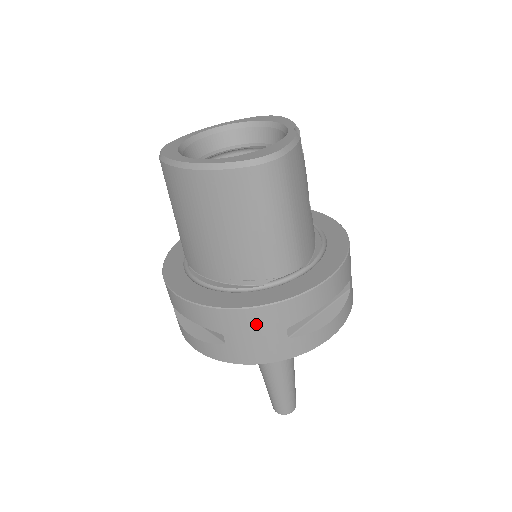
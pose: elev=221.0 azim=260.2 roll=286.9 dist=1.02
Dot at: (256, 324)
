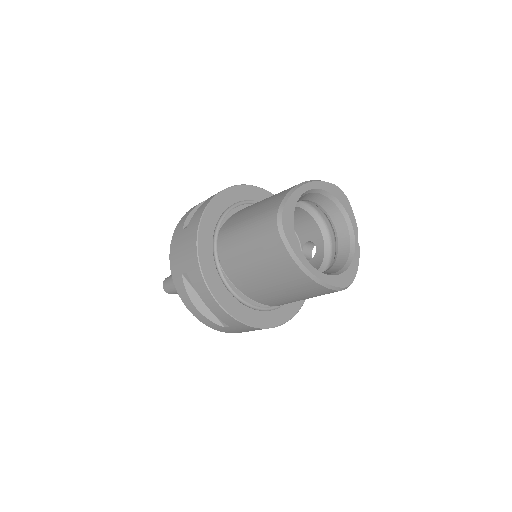
Dot at: occluded
